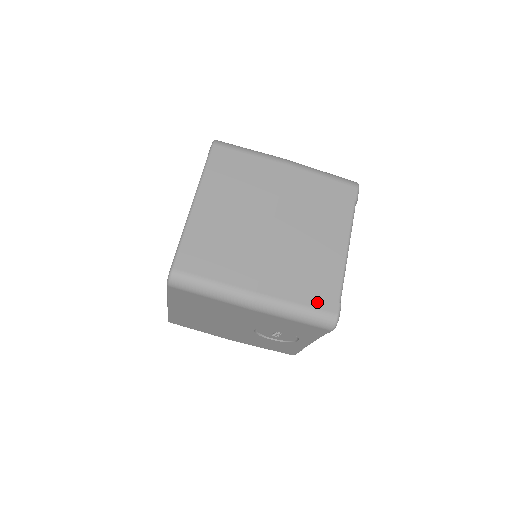
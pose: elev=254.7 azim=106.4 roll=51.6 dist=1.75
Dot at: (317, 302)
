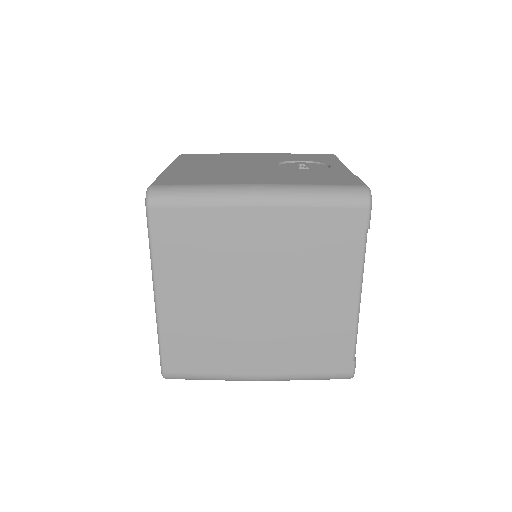
Dot at: (327, 367)
